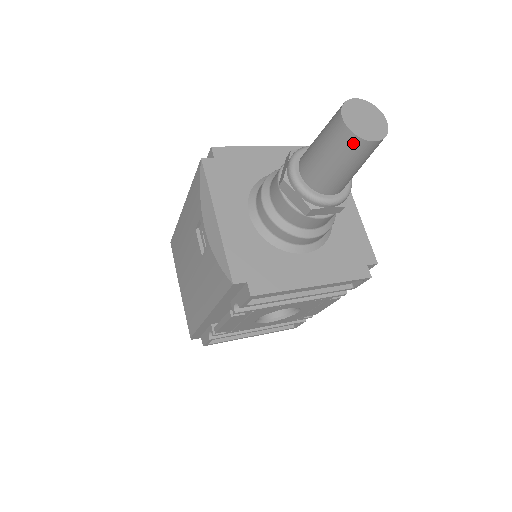
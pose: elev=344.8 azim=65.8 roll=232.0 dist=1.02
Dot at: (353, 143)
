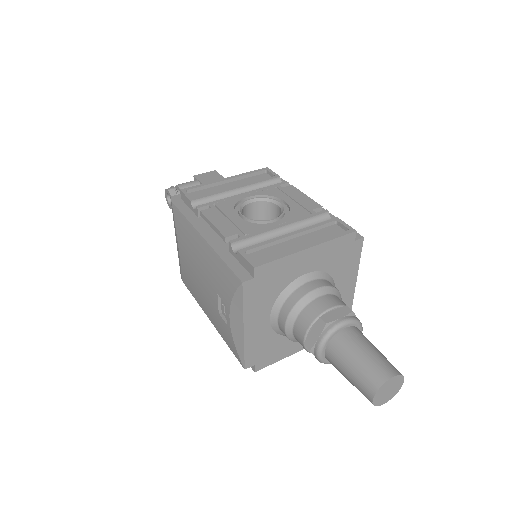
Dot at: occluded
